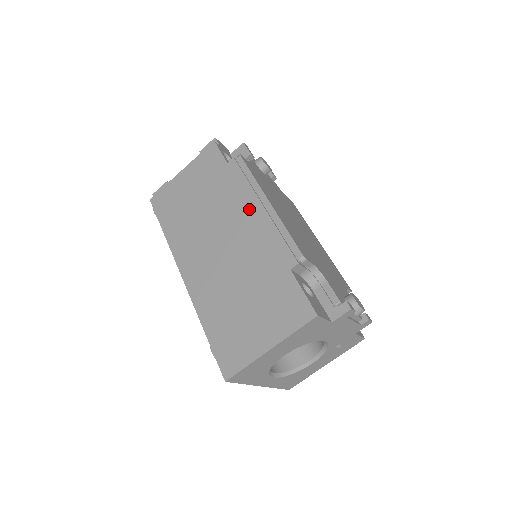
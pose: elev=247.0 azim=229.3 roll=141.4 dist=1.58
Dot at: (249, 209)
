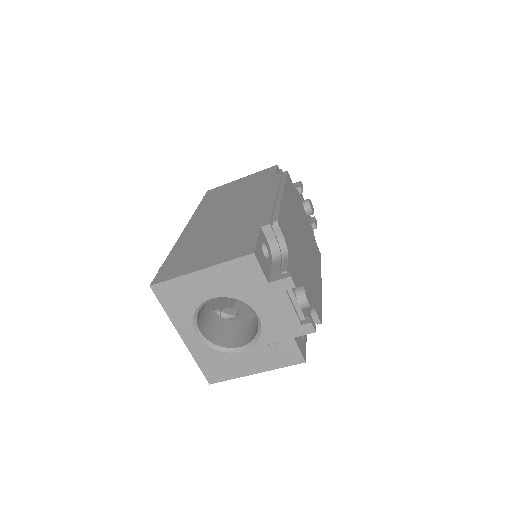
Dot at: (265, 196)
